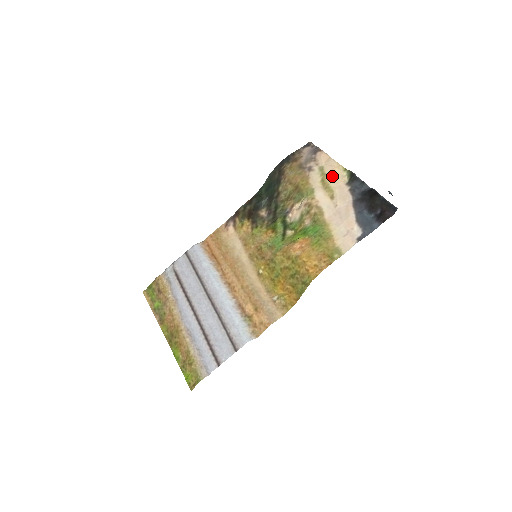
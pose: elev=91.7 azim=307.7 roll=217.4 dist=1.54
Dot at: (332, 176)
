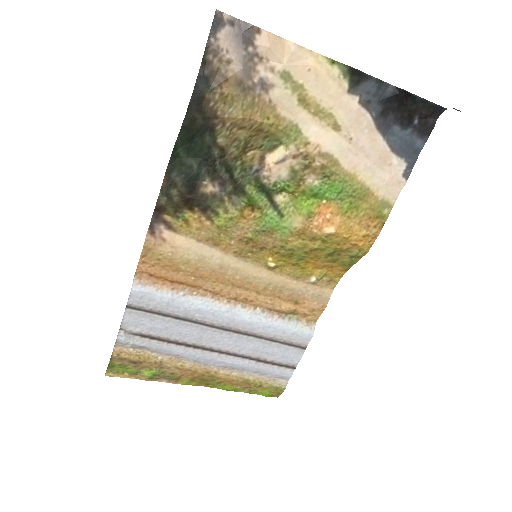
Dot at: (317, 86)
